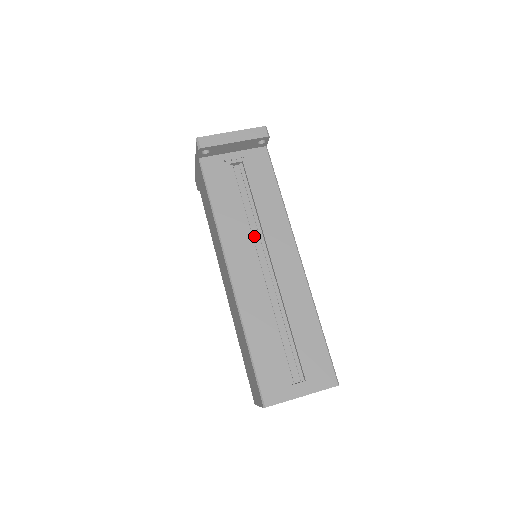
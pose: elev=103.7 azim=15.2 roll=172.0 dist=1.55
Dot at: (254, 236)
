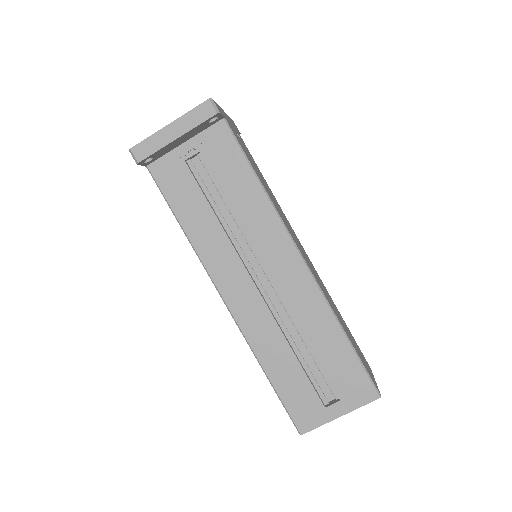
Dot at: (242, 245)
